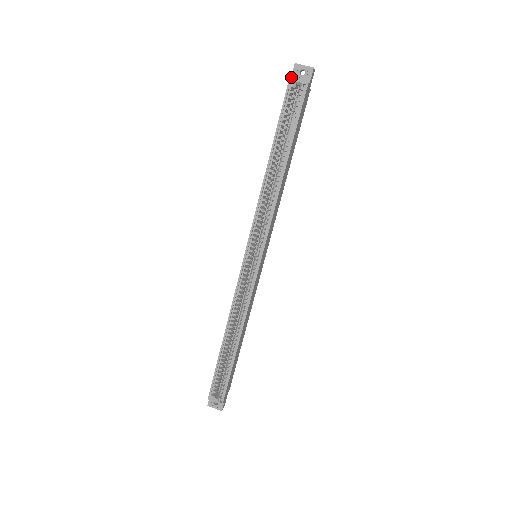
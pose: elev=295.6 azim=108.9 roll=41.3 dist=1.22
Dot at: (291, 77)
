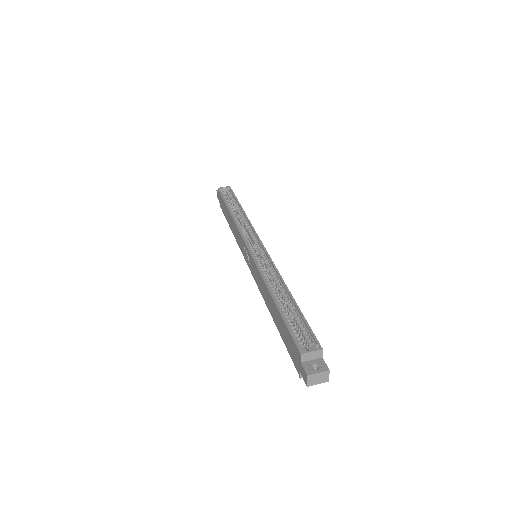
Dot at: (218, 193)
